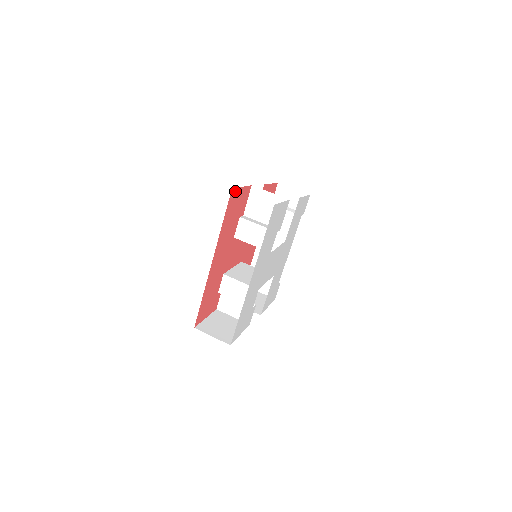
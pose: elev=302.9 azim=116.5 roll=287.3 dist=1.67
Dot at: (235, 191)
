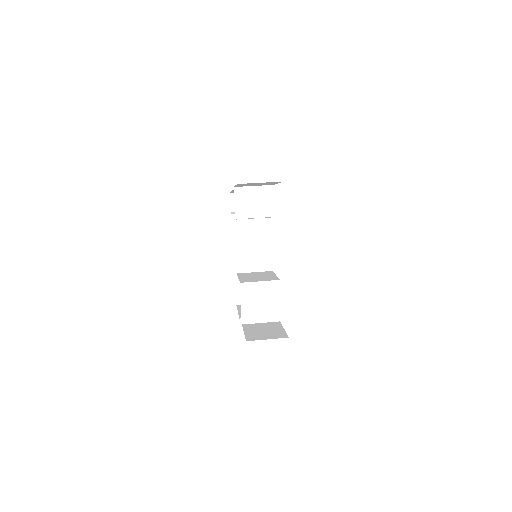
Dot at: occluded
